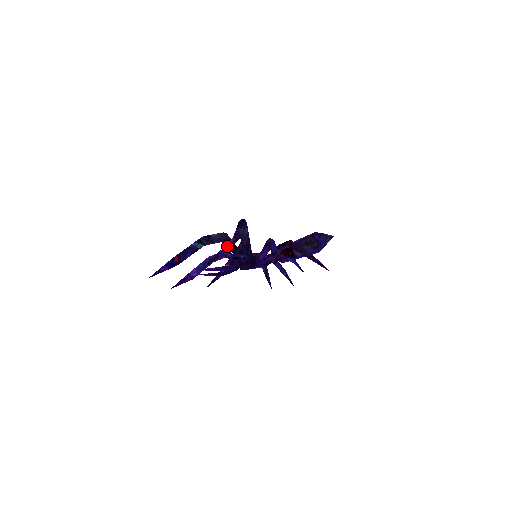
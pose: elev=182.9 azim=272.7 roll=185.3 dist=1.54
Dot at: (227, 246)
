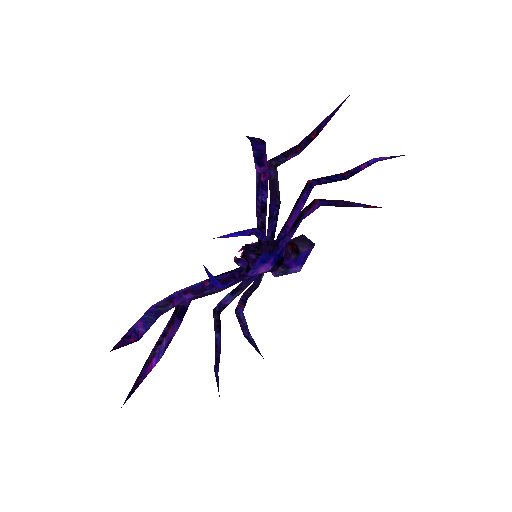
Dot at: occluded
